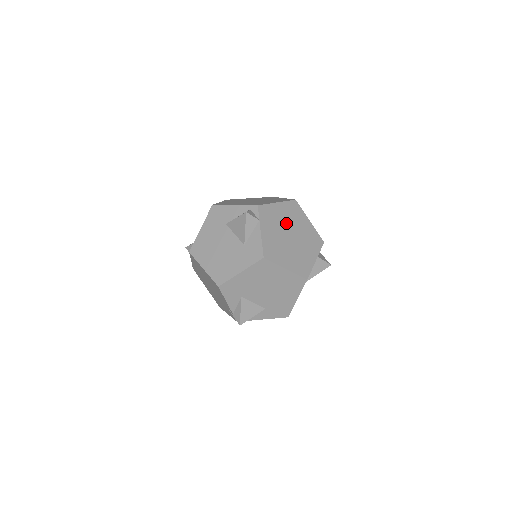
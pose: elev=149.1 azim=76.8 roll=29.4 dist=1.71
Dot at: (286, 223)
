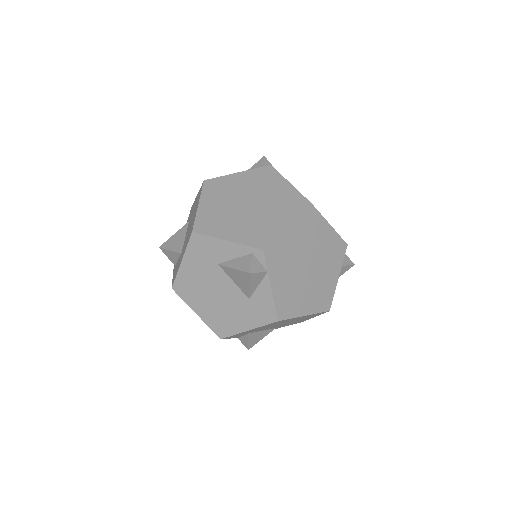
Dot at: (301, 250)
